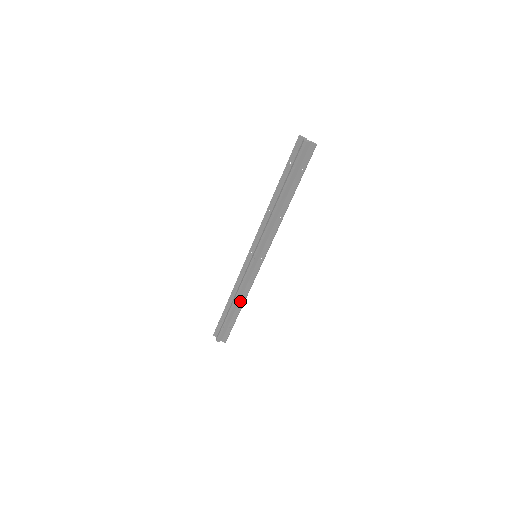
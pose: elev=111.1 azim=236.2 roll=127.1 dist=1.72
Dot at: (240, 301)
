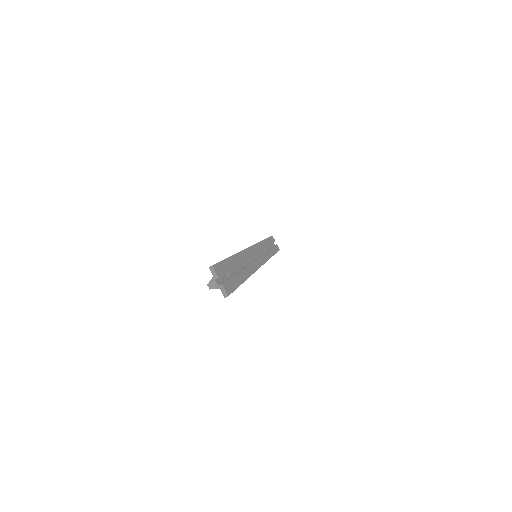
Dot at: occluded
